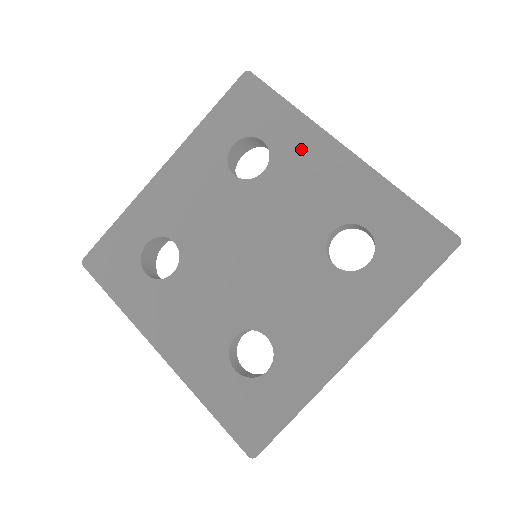
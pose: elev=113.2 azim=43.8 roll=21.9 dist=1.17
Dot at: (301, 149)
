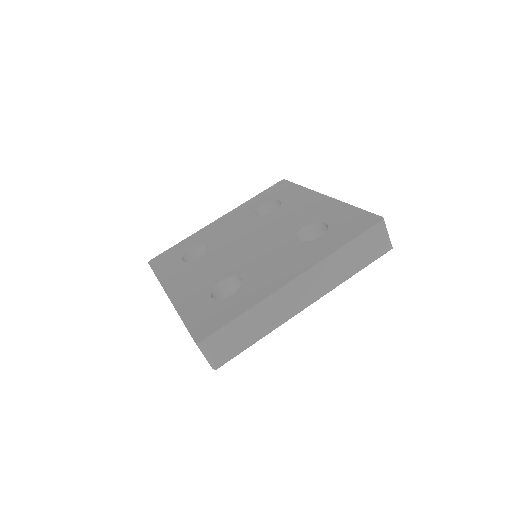
Dot at: (300, 200)
